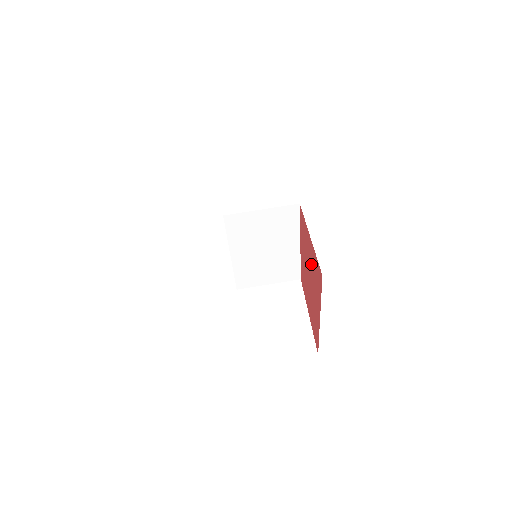
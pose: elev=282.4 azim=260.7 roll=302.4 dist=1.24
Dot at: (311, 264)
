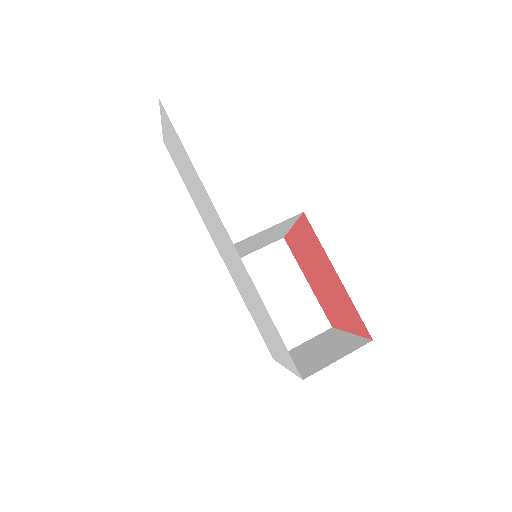
Dot at: (308, 250)
